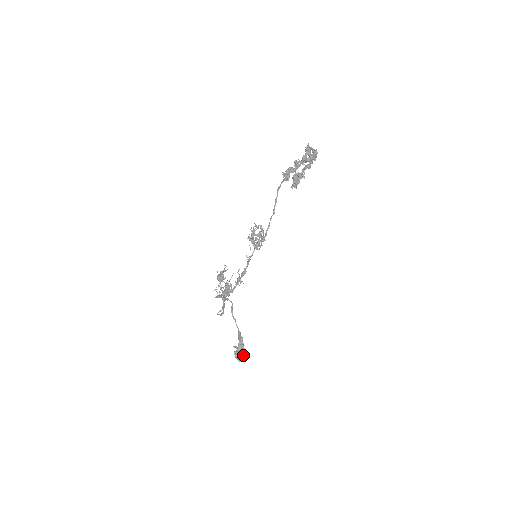
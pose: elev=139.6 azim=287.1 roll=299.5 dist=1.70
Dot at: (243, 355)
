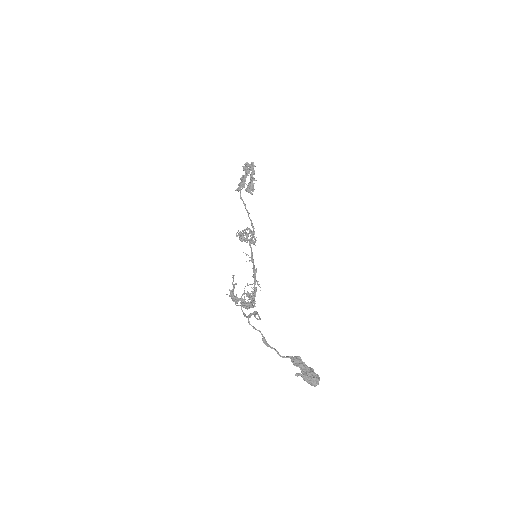
Dot at: (314, 373)
